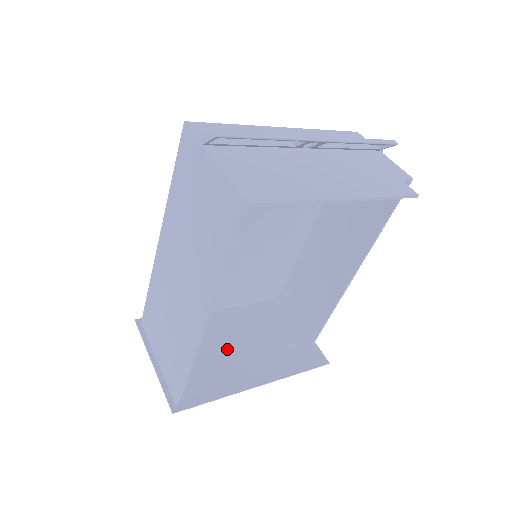
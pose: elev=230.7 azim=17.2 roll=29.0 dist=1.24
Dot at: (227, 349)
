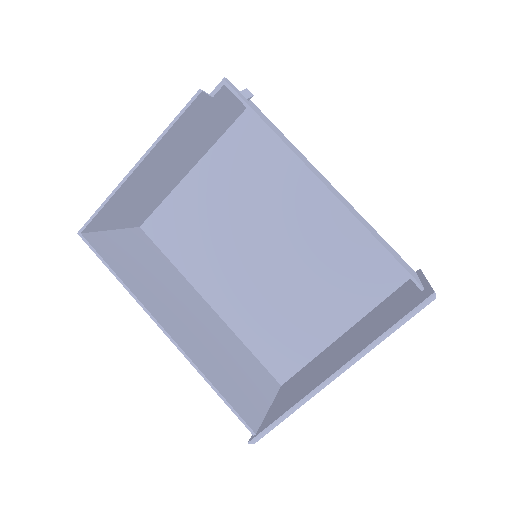
Dot at: (327, 361)
